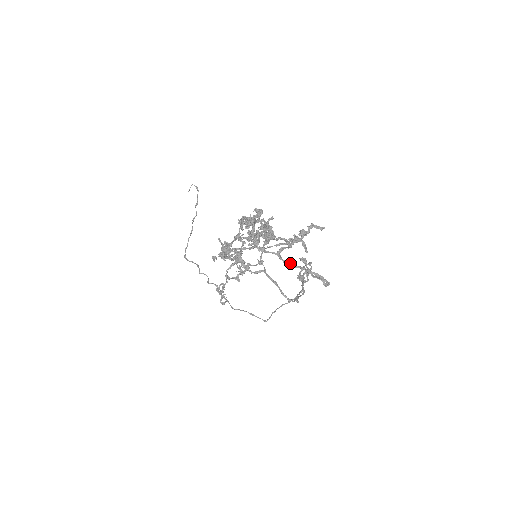
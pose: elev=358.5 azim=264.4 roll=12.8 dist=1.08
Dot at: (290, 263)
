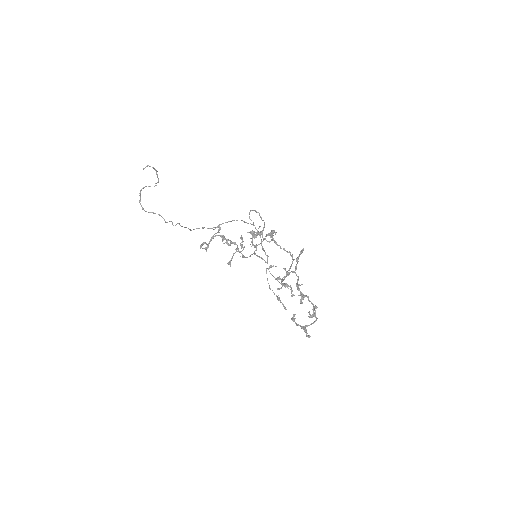
Dot at: occluded
